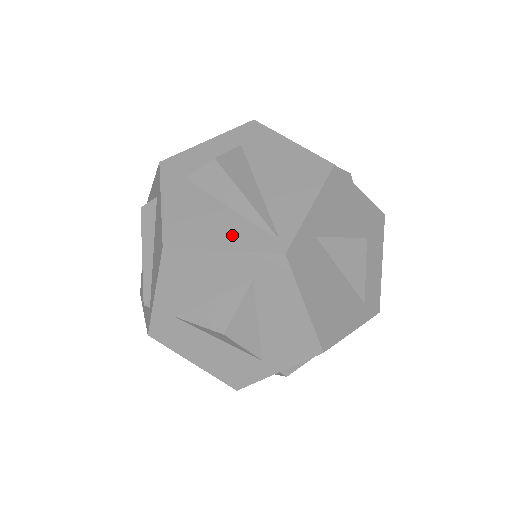
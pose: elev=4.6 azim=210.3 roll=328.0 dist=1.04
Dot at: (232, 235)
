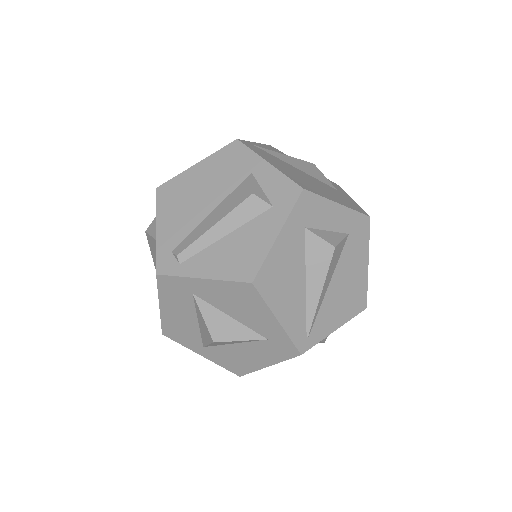
Dot at: (291, 313)
